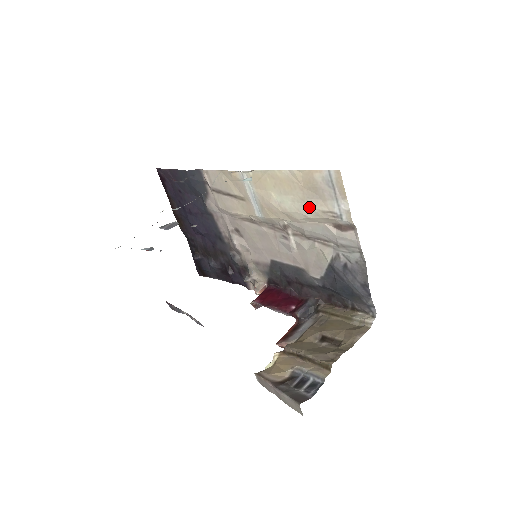
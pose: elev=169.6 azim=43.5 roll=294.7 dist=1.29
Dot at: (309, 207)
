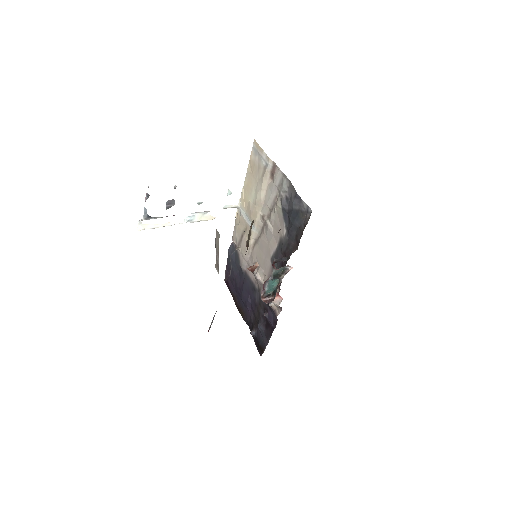
Dot at: (259, 182)
